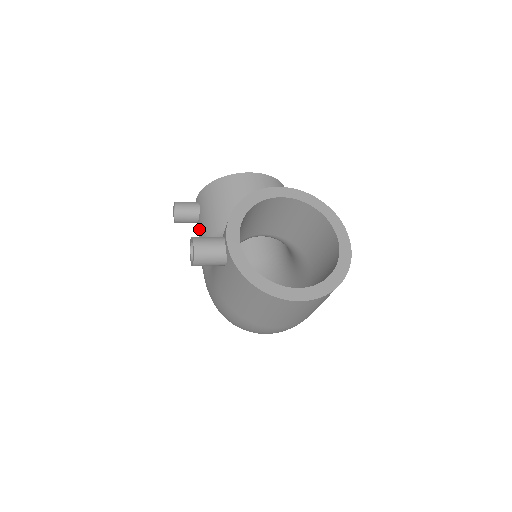
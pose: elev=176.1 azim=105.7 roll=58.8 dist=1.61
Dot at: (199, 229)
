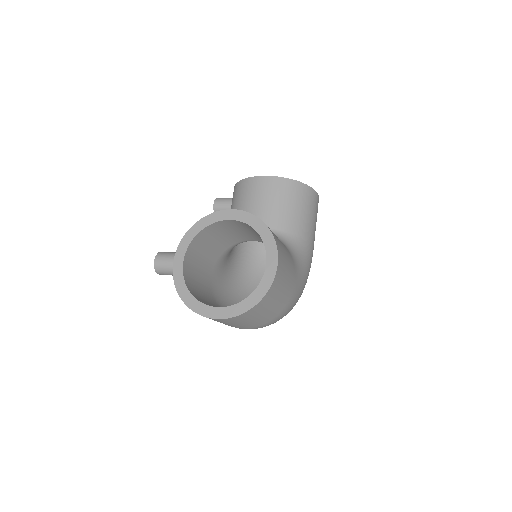
Dot at: occluded
